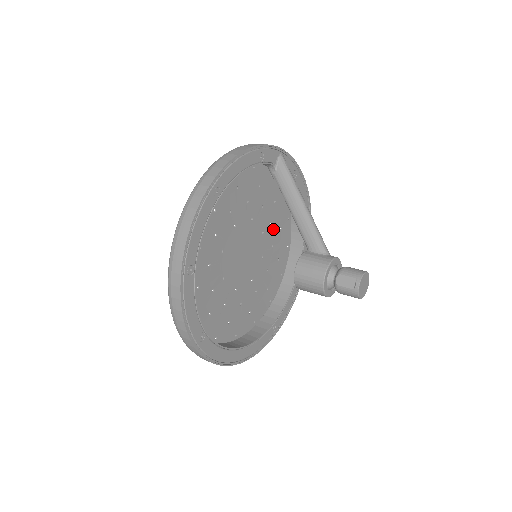
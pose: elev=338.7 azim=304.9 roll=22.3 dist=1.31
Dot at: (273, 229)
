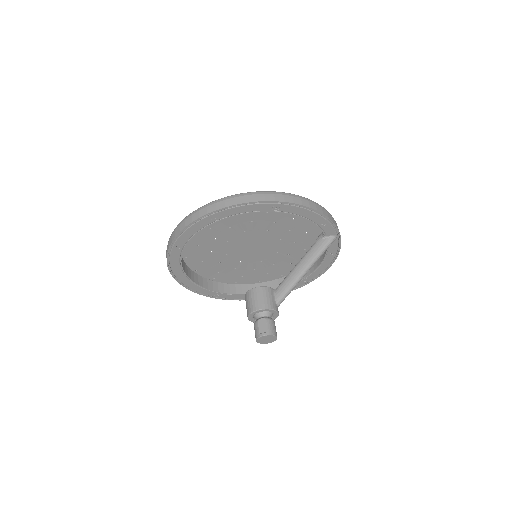
Dot at: (286, 258)
